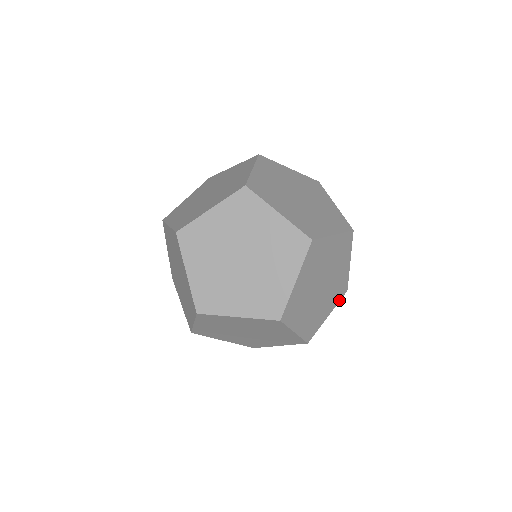
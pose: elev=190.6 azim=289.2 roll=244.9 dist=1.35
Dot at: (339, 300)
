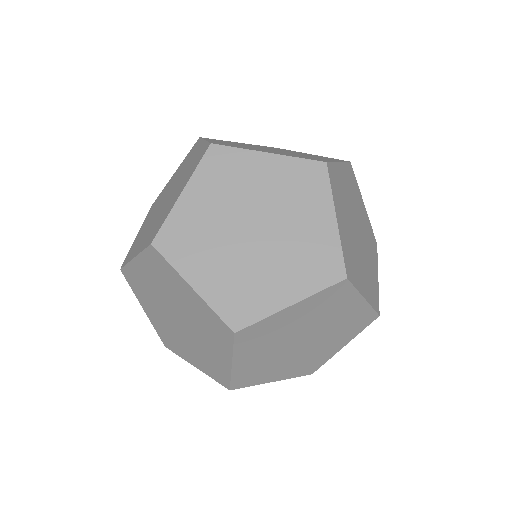
Dot at: occluded
